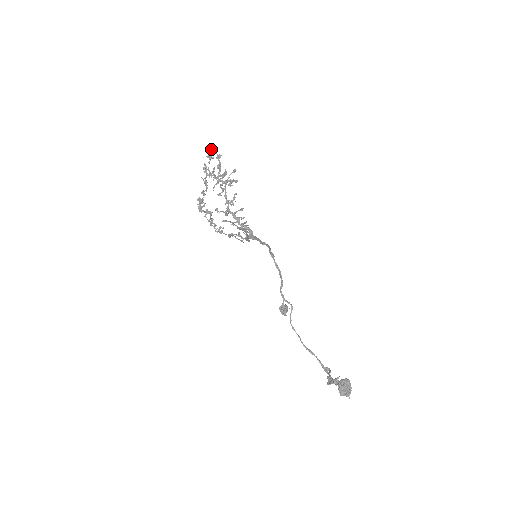
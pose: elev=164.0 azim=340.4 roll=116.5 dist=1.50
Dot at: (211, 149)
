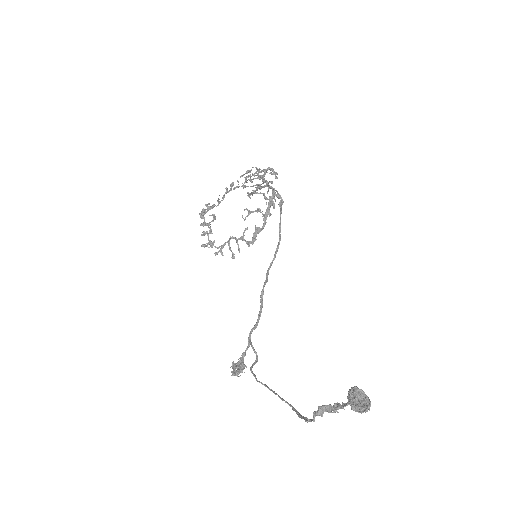
Dot at: occluded
